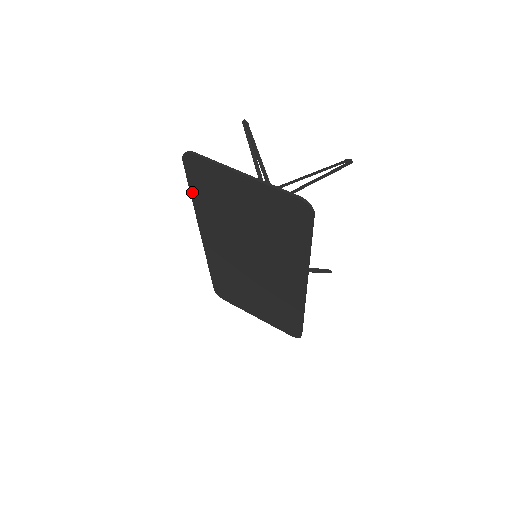
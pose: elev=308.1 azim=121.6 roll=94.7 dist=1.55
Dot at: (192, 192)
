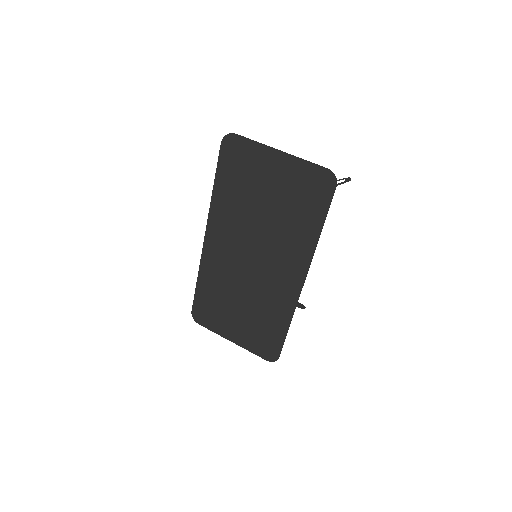
Dot at: (217, 179)
